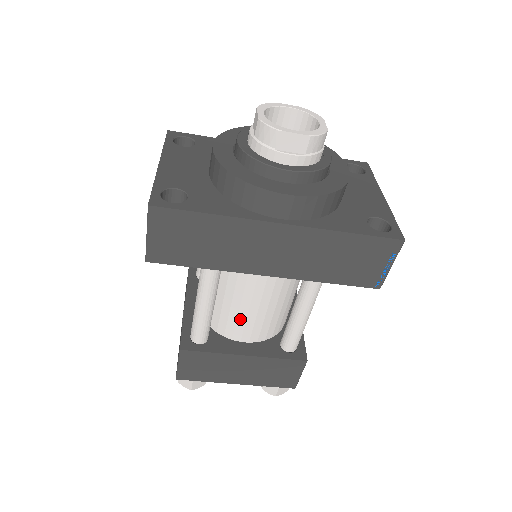
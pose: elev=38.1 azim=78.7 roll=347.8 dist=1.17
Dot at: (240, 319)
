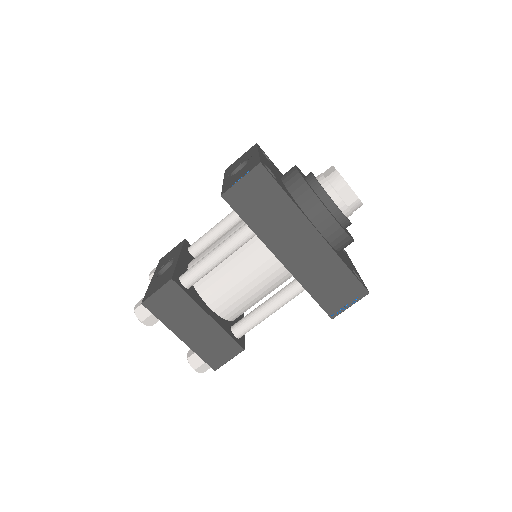
Dot at: (225, 287)
